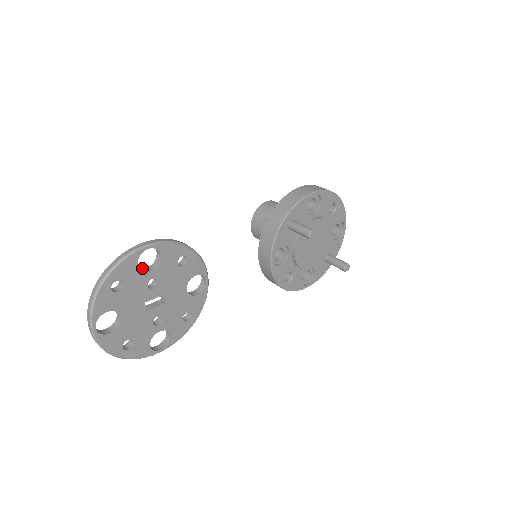
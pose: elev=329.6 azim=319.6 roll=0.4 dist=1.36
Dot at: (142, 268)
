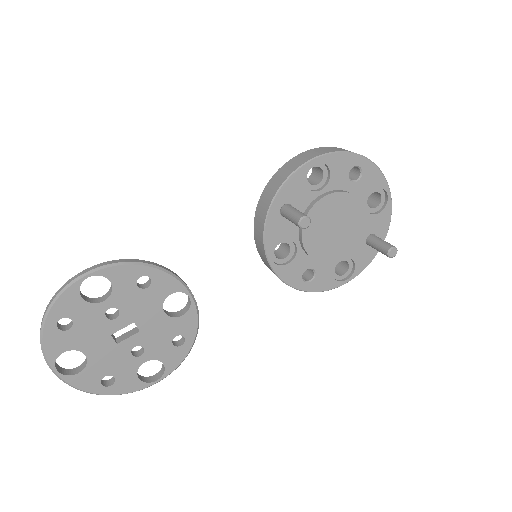
Dot at: occluded
